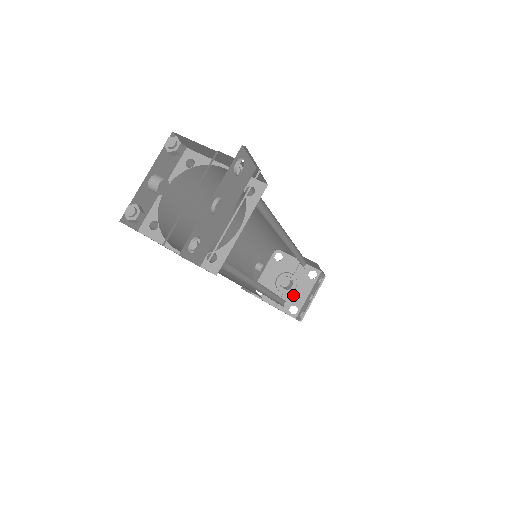
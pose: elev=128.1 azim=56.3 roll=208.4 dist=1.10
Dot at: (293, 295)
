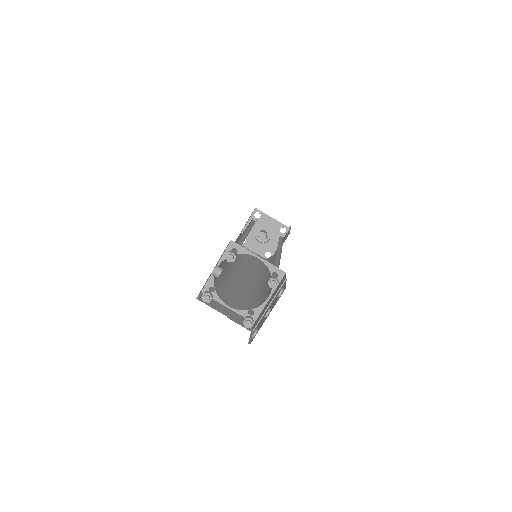
Dot at: (268, 244)
